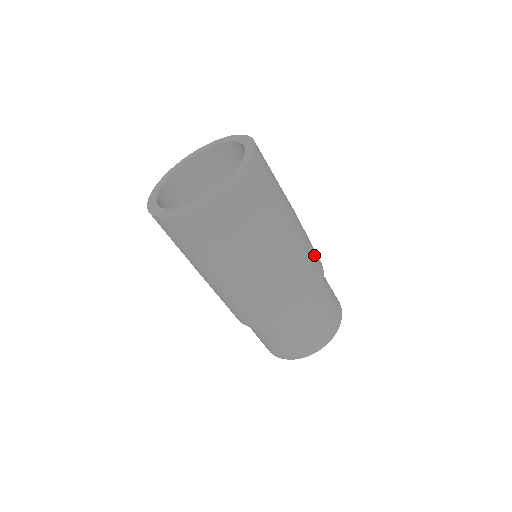
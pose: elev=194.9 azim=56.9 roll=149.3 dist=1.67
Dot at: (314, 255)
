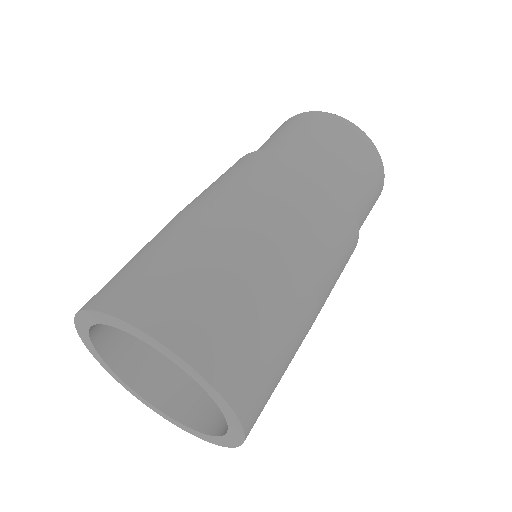
Dot at: (342, 241)
